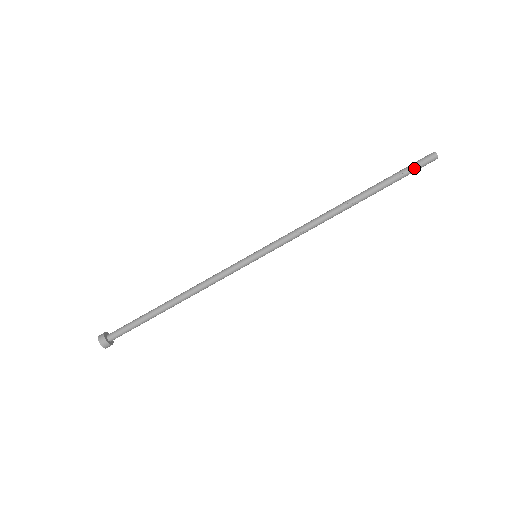
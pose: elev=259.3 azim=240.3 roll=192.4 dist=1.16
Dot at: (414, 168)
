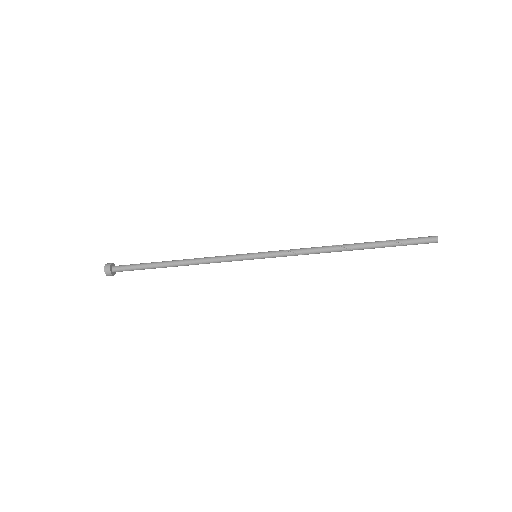
Dot at: (414, 243)
